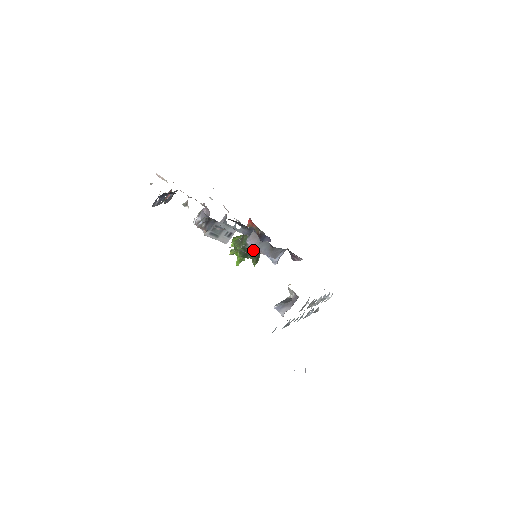
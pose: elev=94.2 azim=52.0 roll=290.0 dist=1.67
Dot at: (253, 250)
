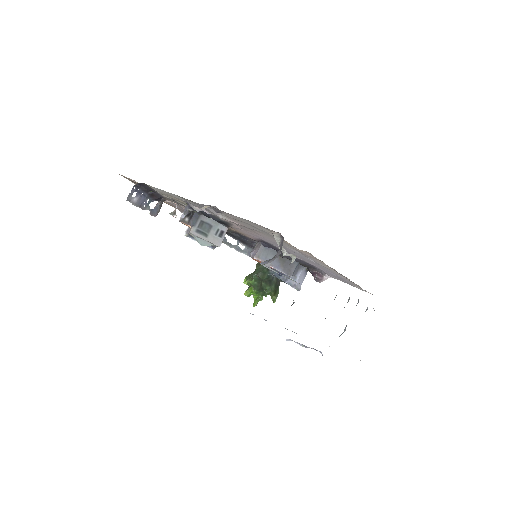
Dot at: (268, 280)
